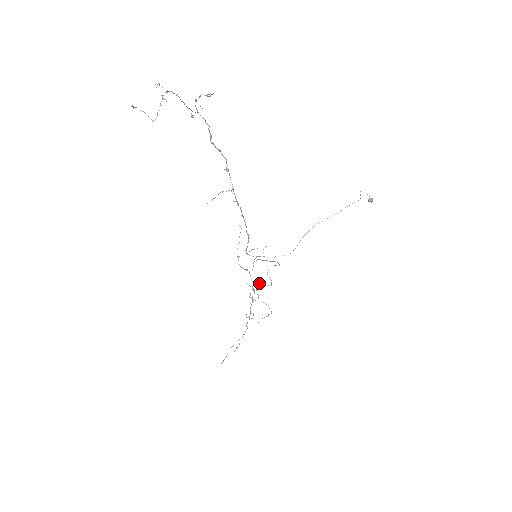
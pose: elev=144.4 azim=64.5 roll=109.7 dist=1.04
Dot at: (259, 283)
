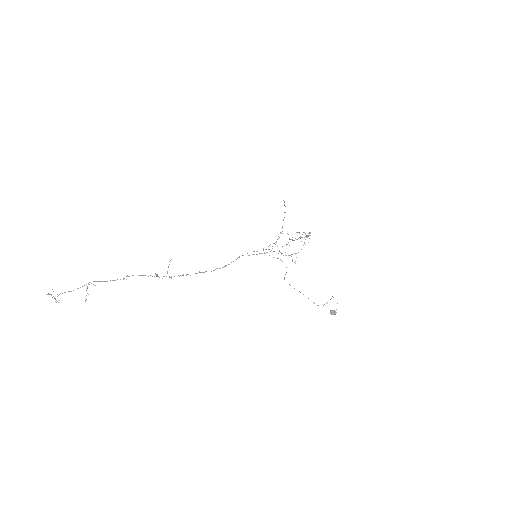
Dot at: occluded
